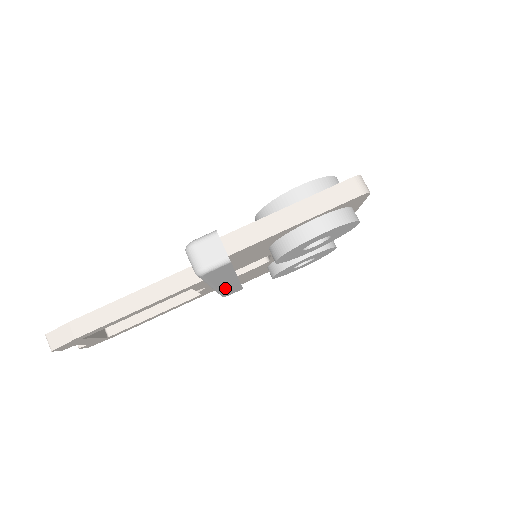
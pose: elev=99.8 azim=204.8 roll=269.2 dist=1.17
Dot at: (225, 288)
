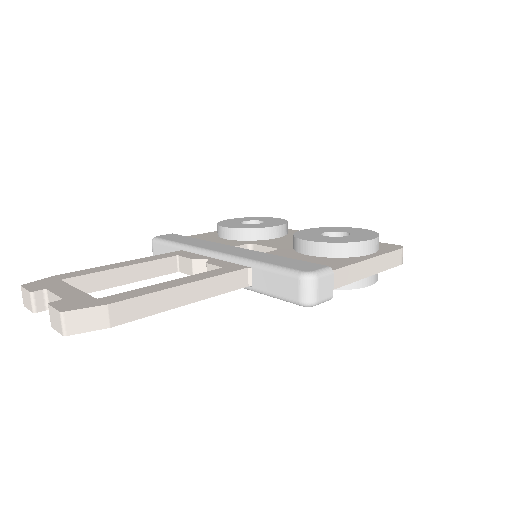
Dot at: occluded
